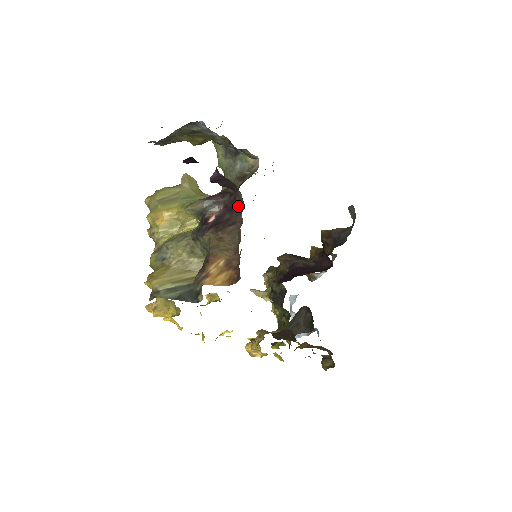
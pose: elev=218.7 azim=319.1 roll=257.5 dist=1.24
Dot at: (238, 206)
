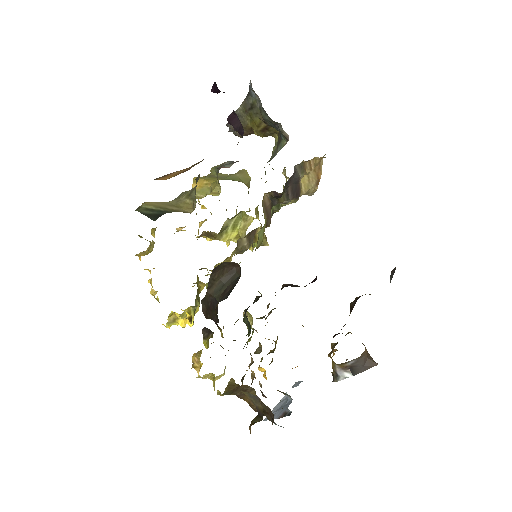
Dot at: occluded
